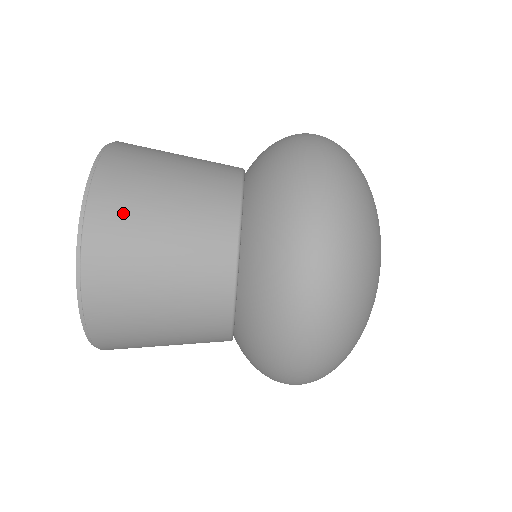
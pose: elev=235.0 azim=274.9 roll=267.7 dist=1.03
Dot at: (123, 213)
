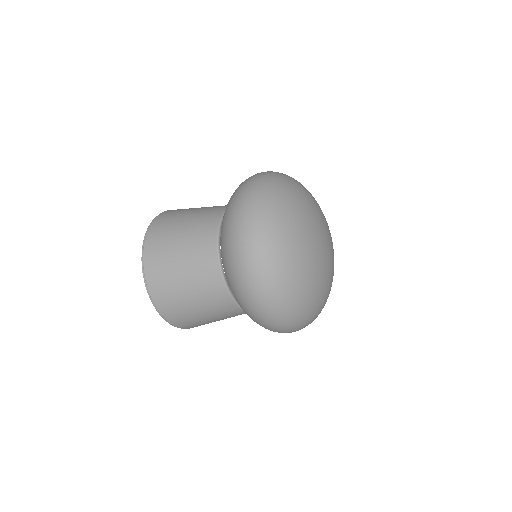
Dot at: (164, 283)
